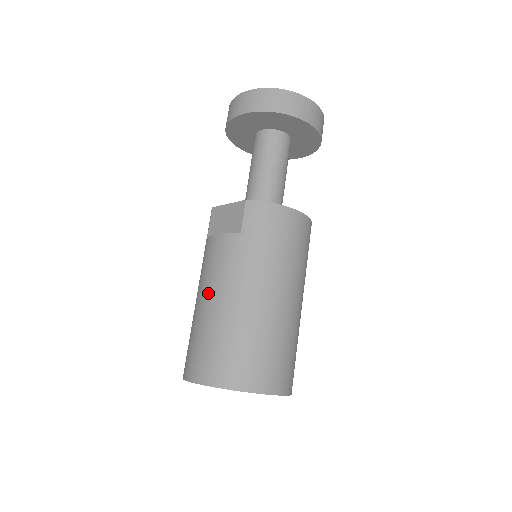
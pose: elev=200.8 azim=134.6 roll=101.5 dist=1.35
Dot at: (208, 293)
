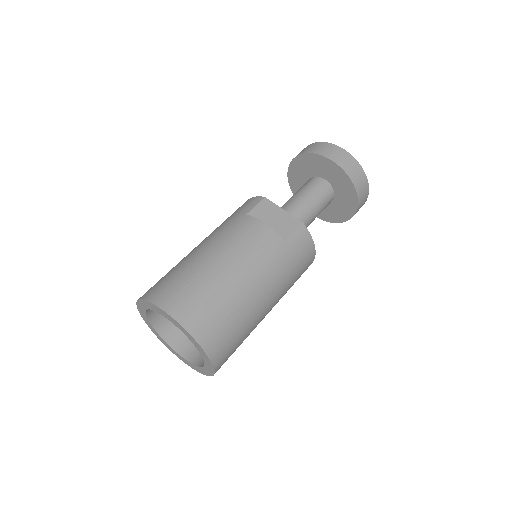
Dot at: (230, 259)
